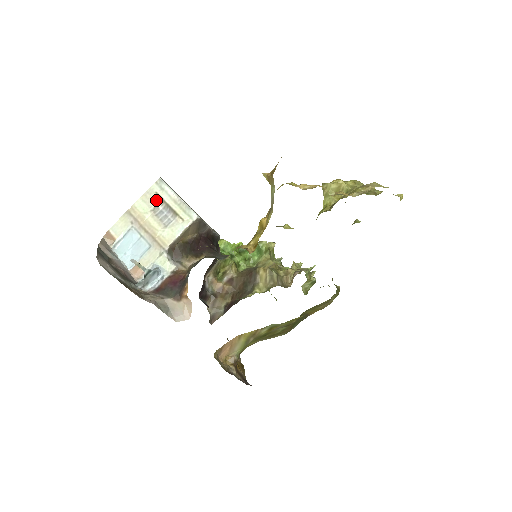
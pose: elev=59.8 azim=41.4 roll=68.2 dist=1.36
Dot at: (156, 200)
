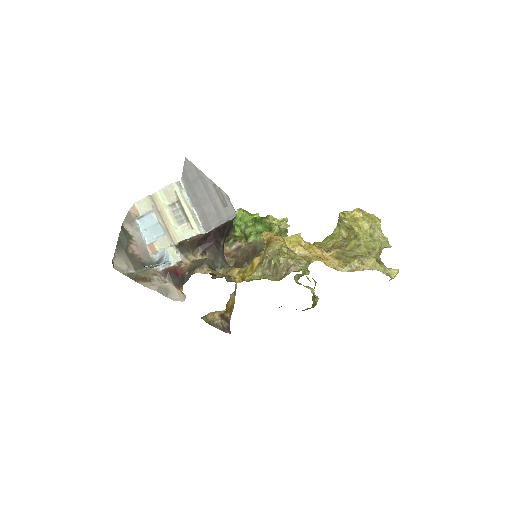
Dot at: (174, 198)
